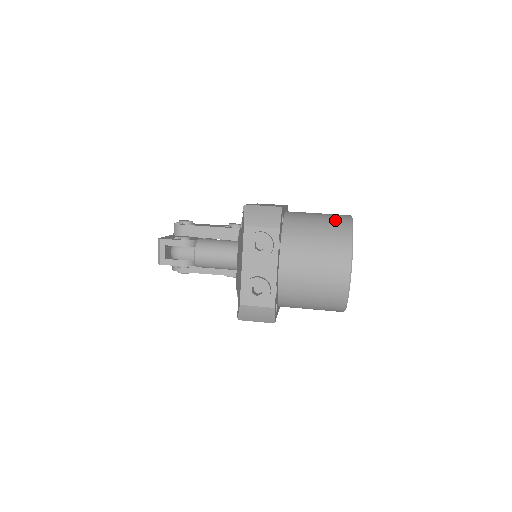
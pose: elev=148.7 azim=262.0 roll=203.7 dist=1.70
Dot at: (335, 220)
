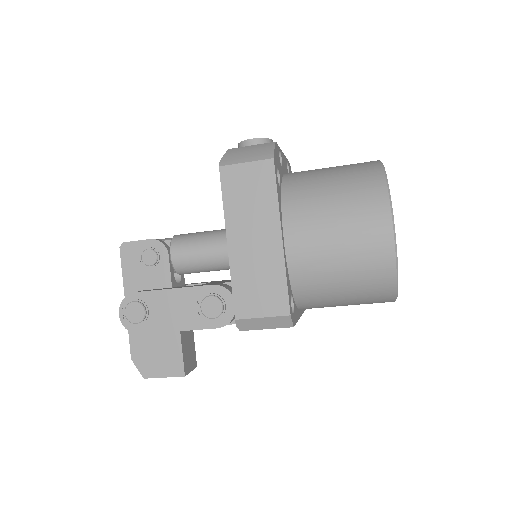
Dot at: occluded
